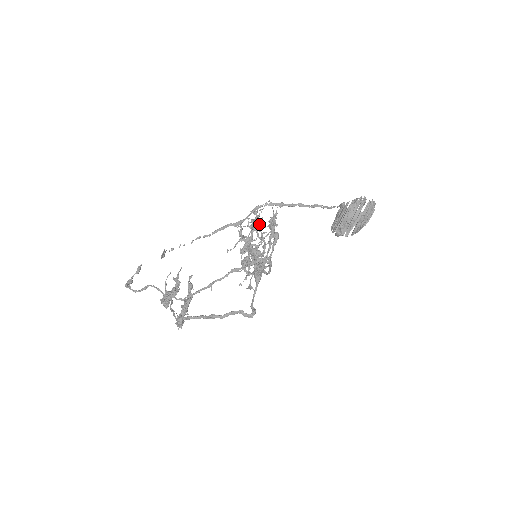
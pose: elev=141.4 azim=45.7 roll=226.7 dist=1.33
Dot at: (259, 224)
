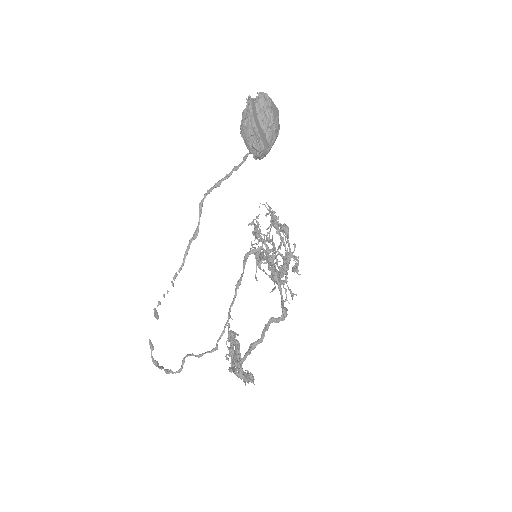
Dot at: (259, 230)
